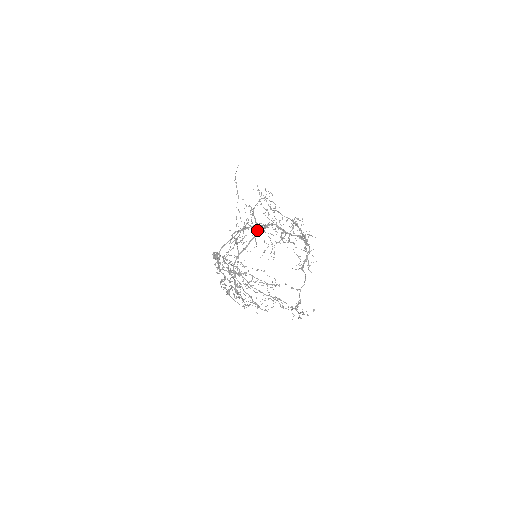
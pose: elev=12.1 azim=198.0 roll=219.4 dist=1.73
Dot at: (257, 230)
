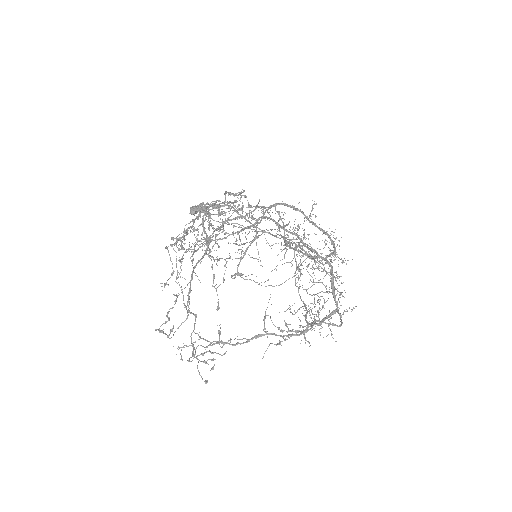
Dot at: occluded
